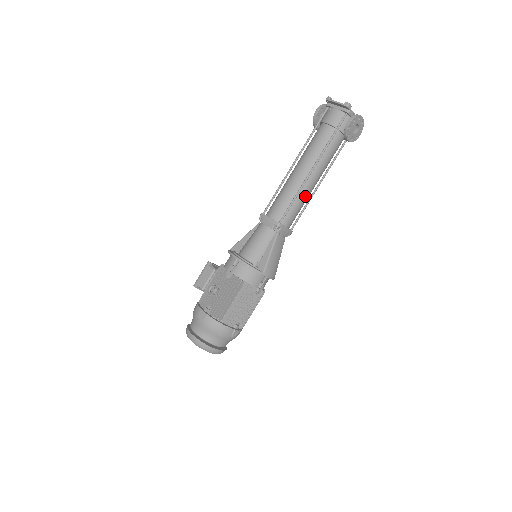
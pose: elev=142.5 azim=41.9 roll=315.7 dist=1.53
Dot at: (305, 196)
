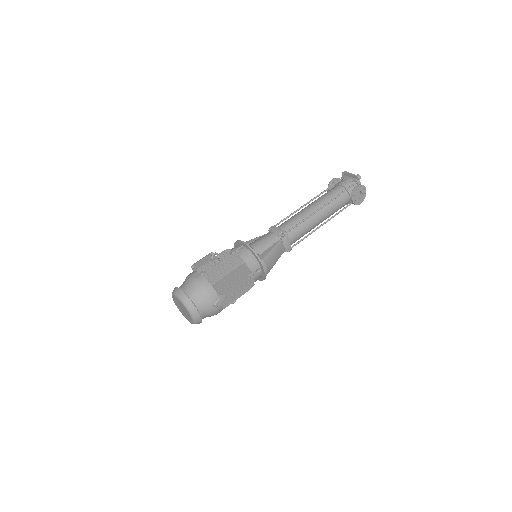
Dot at: (310, 225)
